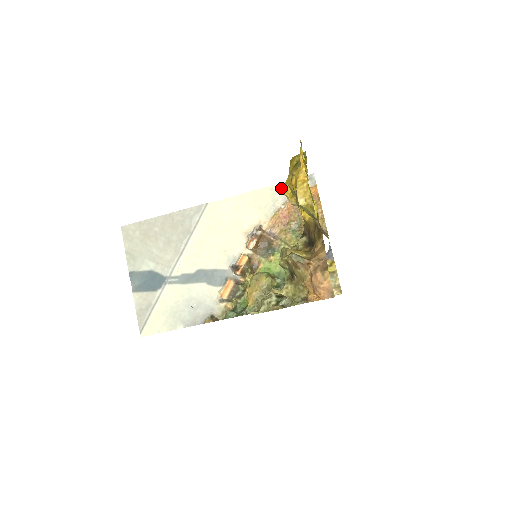
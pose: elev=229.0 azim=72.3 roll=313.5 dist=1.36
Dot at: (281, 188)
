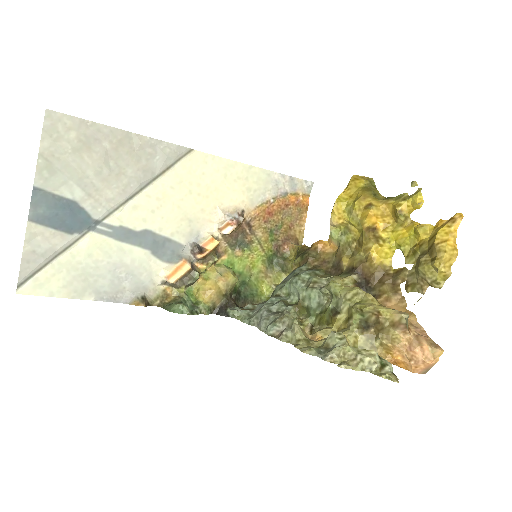
Dot at: (278, 179)
